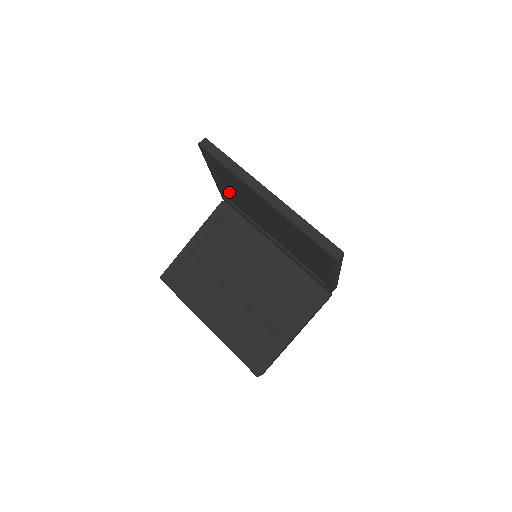
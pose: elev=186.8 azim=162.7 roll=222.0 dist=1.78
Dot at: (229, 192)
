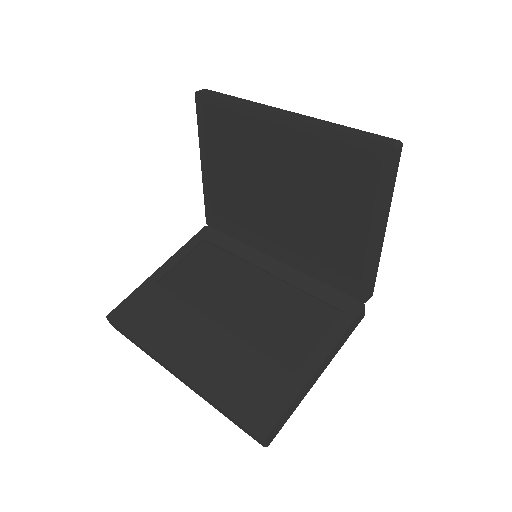
Dot at: (221, 187)
